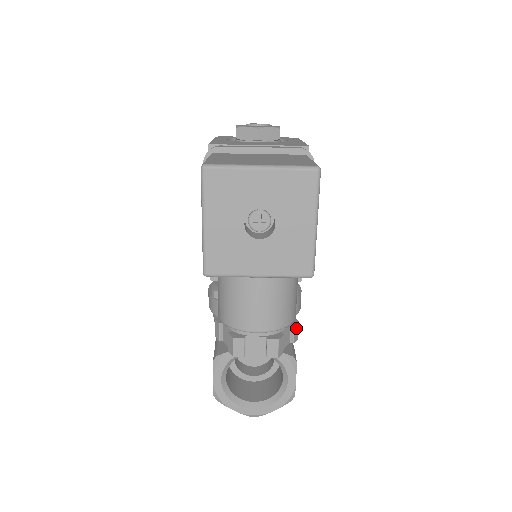
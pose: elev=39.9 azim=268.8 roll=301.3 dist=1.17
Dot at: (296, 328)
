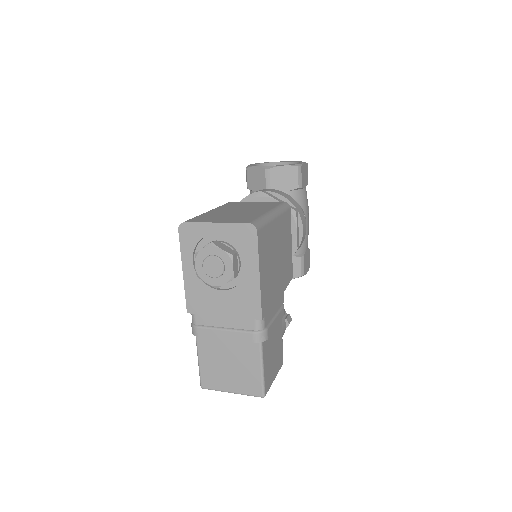
Dot at: (288, 325)
